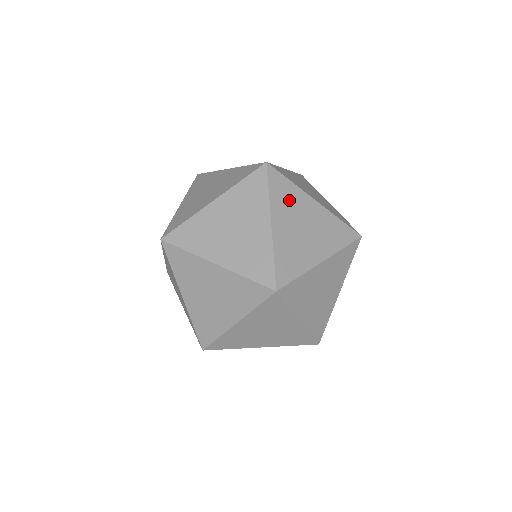
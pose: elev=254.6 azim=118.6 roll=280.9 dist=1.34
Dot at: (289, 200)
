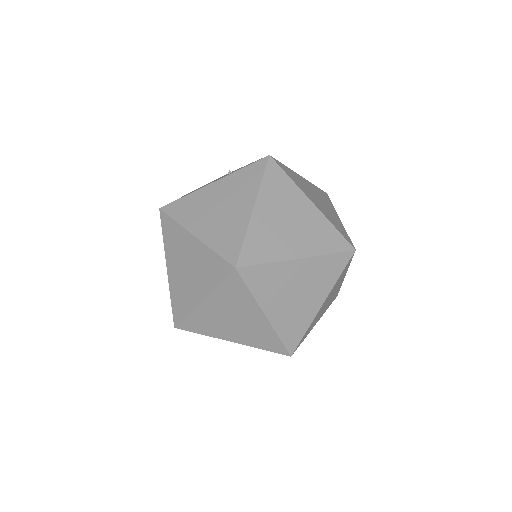
Dot at: occluded
